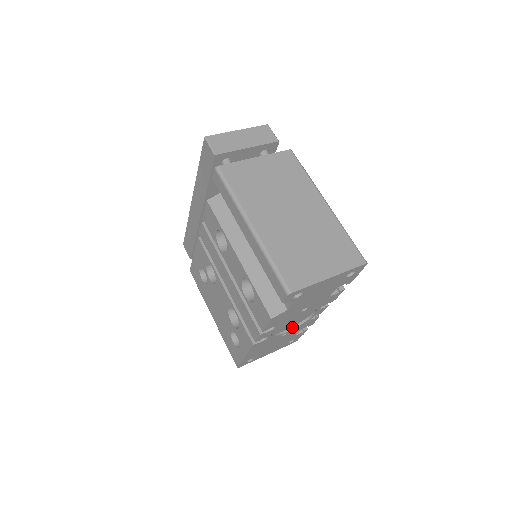
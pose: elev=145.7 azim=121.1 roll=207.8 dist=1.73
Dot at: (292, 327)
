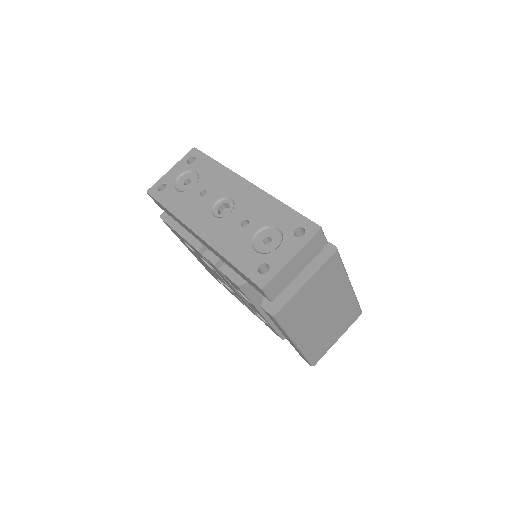
Dot at: occluded
